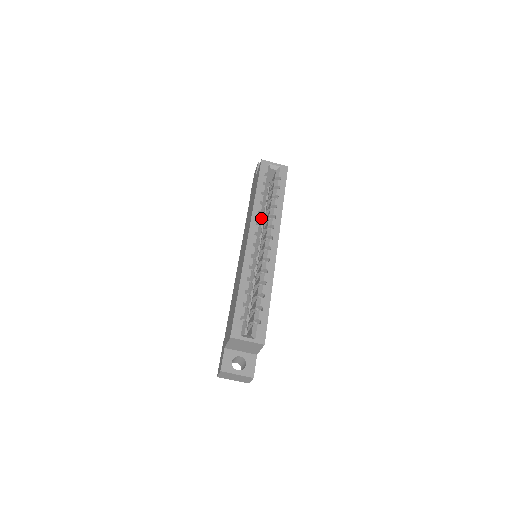
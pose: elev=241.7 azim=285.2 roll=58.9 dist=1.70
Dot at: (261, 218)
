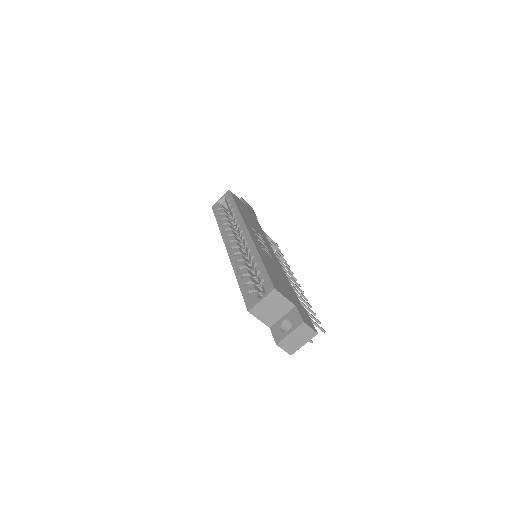
Dot at: (229, 231)
